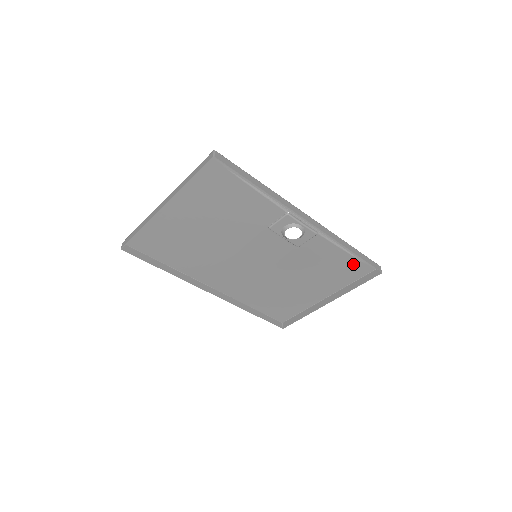
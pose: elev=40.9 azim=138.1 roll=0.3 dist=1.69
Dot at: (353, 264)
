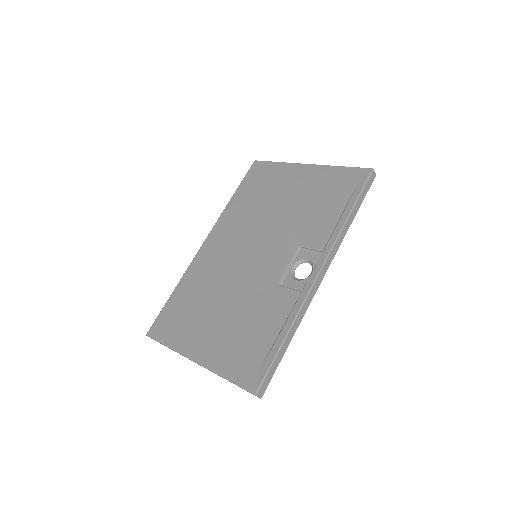
Dot at: (346, 190)
